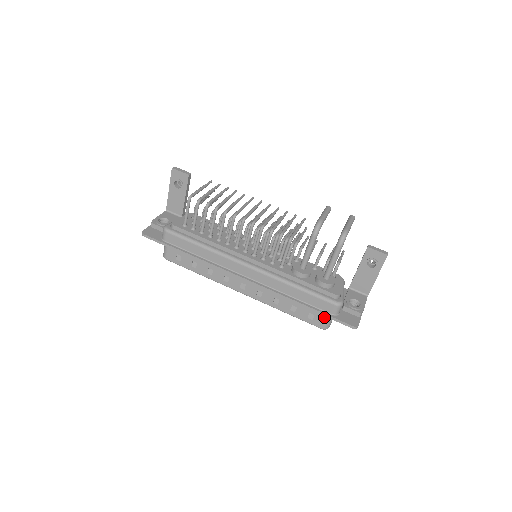
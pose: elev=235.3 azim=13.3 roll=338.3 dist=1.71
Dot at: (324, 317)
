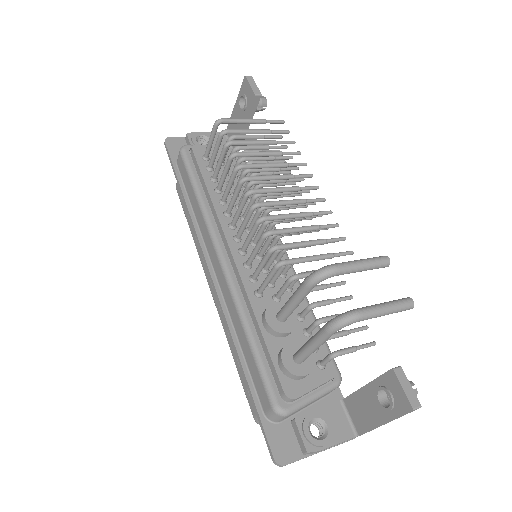
Dot at: occluded
